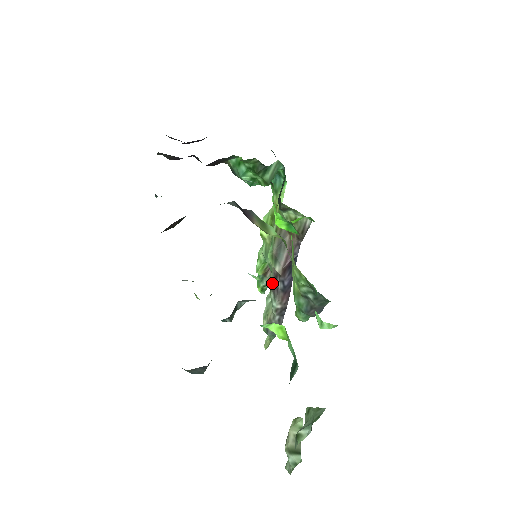
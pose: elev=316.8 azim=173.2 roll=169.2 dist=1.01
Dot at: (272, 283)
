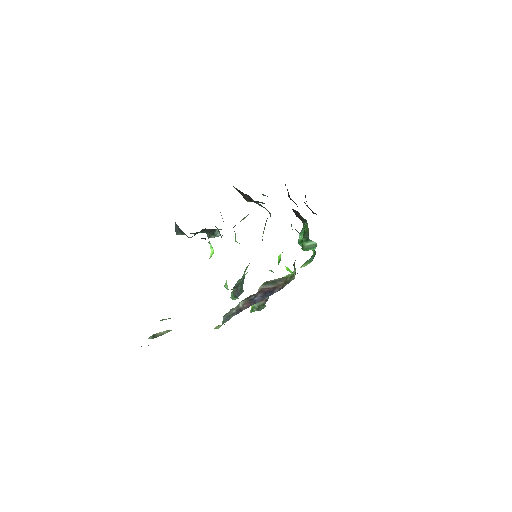
Dot at: (253, 294)
